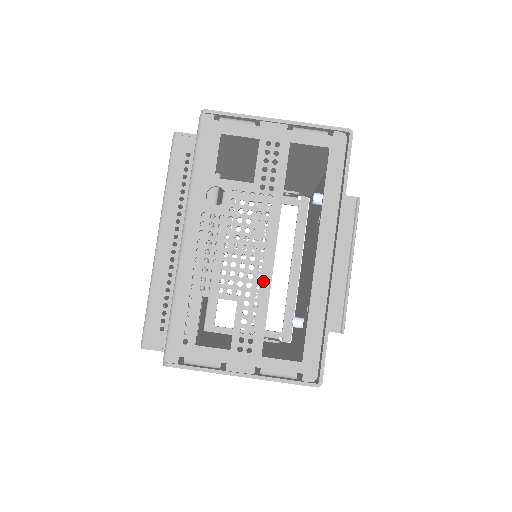
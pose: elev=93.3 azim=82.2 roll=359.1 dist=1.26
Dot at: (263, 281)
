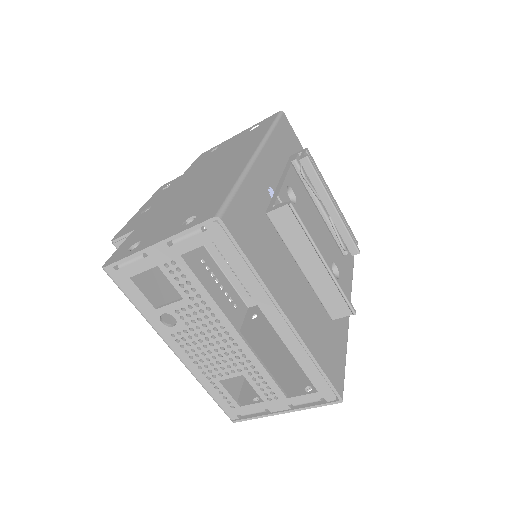
Dot at: (249, 357)
